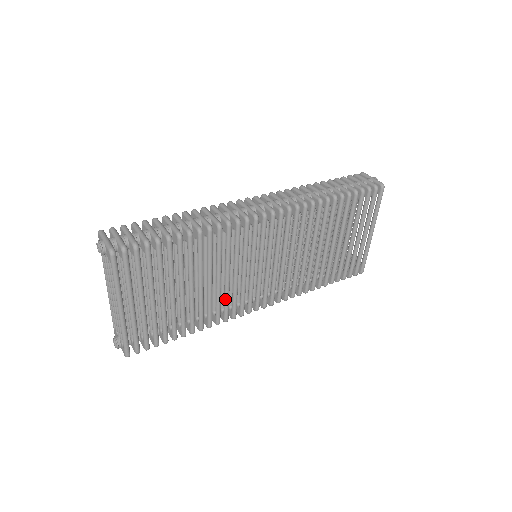
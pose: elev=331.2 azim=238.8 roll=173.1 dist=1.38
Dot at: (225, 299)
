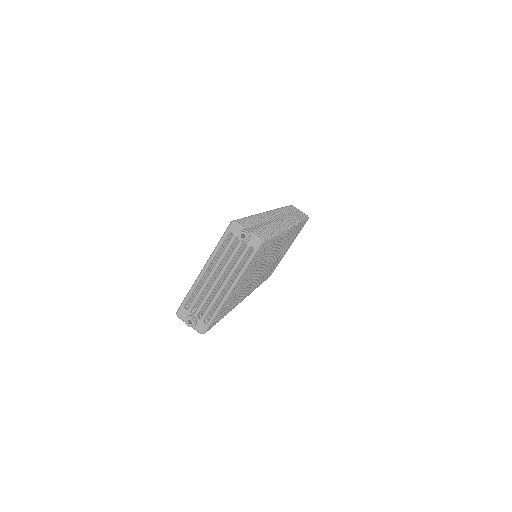
Dot at: (247, 288)
